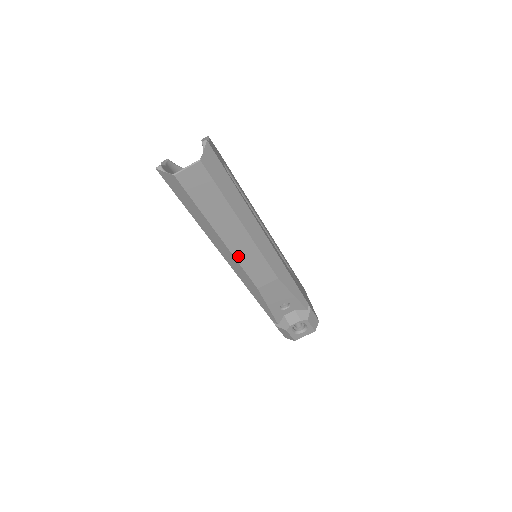
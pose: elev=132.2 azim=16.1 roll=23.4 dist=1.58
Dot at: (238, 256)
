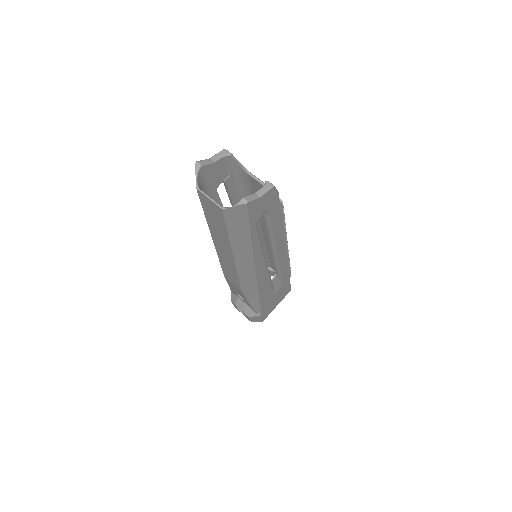
Dot at: (220, 257)
